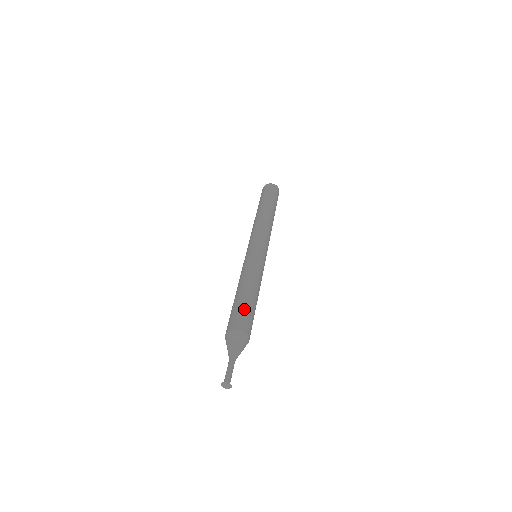
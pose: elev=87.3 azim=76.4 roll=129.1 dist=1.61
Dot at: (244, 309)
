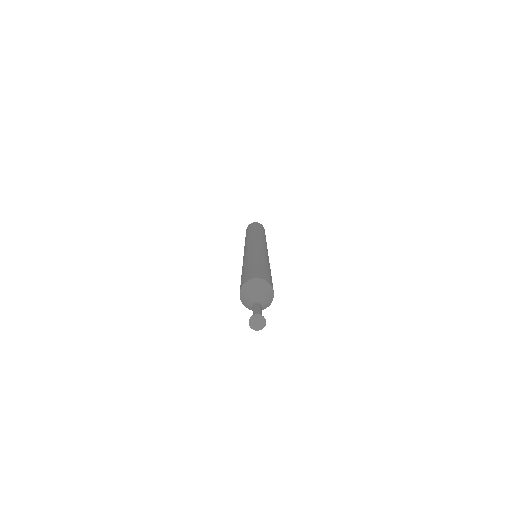
Dot at: (254, 268)
